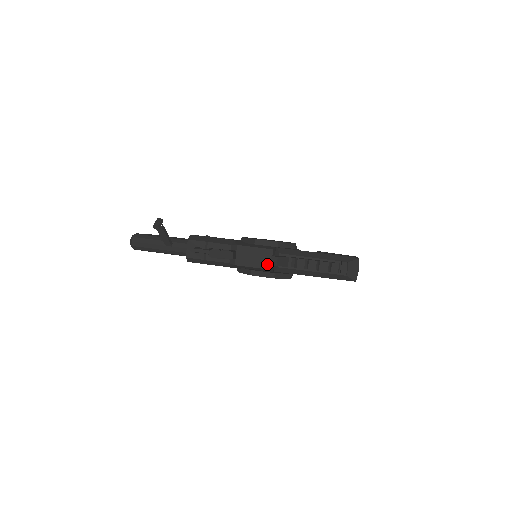
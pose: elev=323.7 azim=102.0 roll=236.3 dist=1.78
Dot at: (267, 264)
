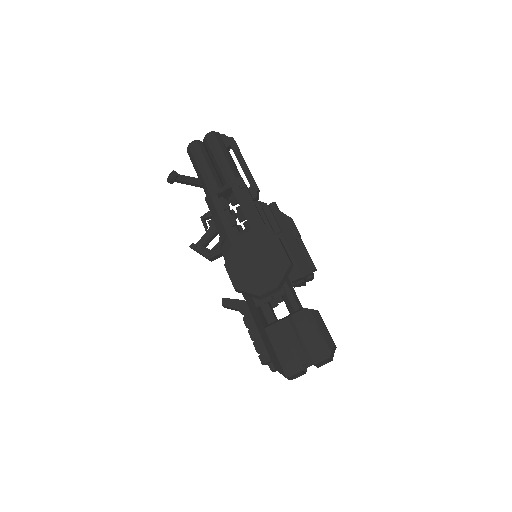
Dot at: occluded
